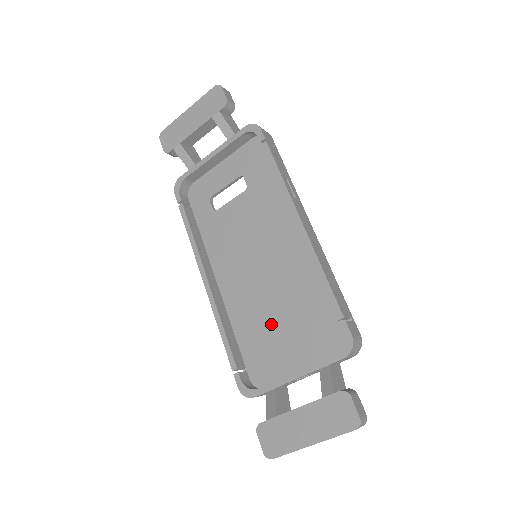
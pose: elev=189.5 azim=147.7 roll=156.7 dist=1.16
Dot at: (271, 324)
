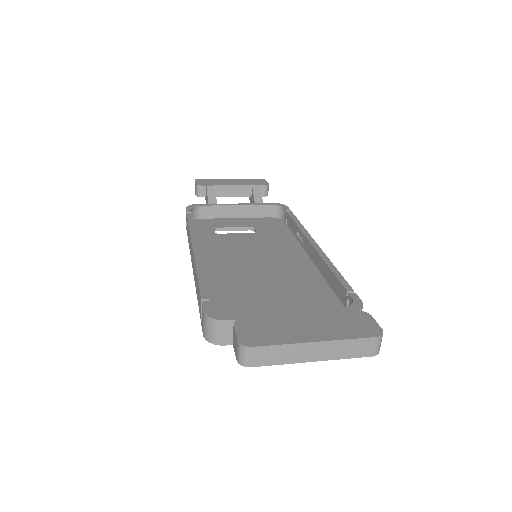
Dot at: (255, 296)
